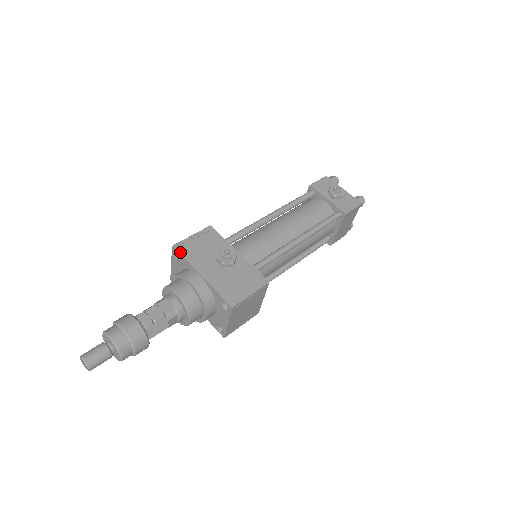
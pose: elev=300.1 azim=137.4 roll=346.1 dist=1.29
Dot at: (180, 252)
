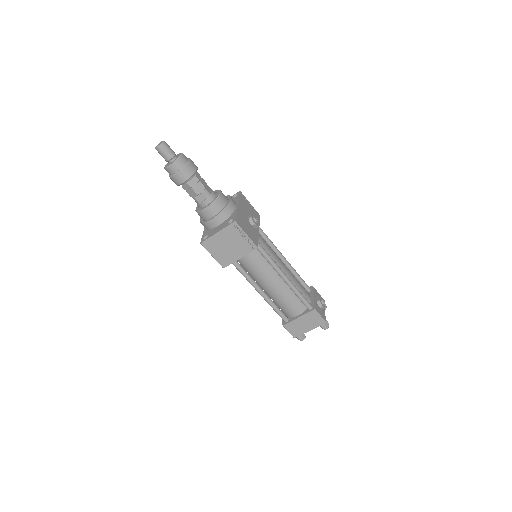
Dot at: (240, 194)
